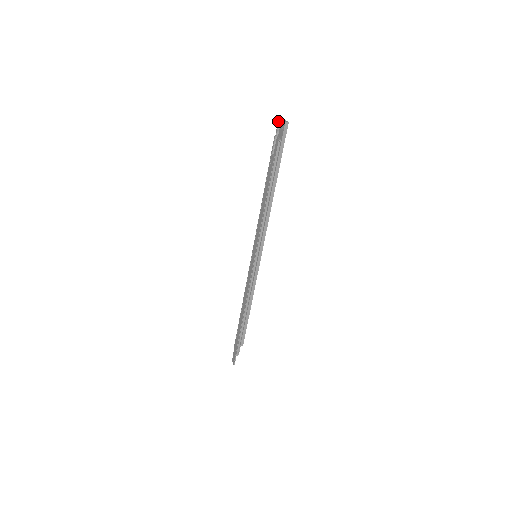
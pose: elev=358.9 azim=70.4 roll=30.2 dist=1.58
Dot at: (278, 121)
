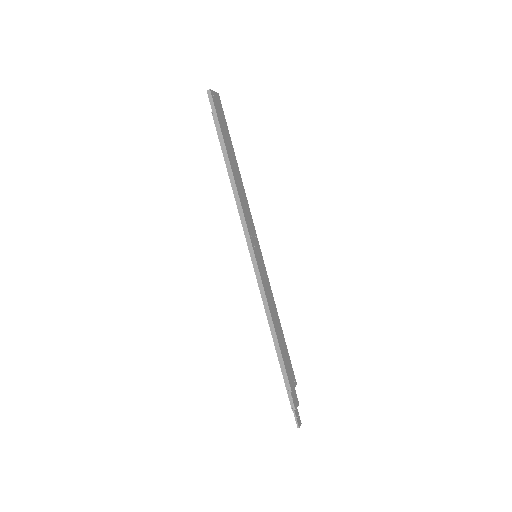
Dot at: occluded
